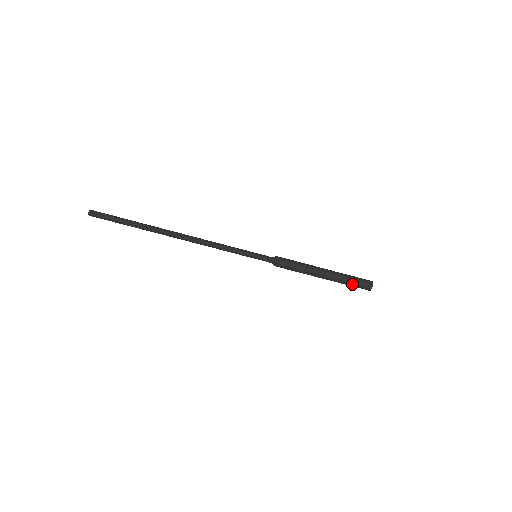
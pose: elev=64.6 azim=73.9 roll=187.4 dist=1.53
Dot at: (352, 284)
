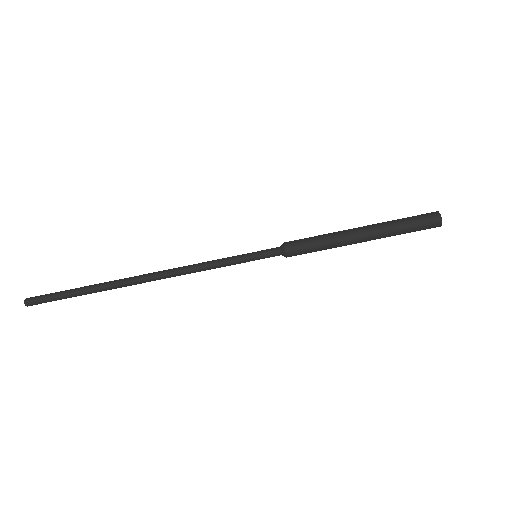
Dot at: (408, 222)
